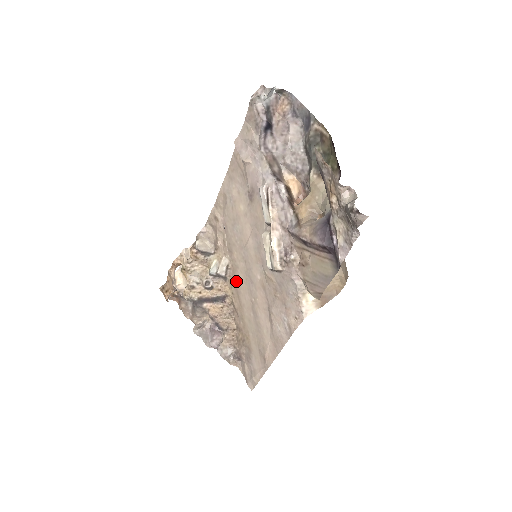
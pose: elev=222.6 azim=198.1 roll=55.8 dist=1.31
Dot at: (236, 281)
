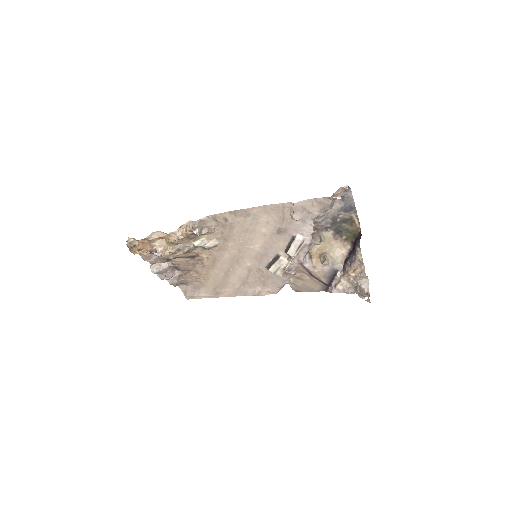
Dot at: (219, 255)
